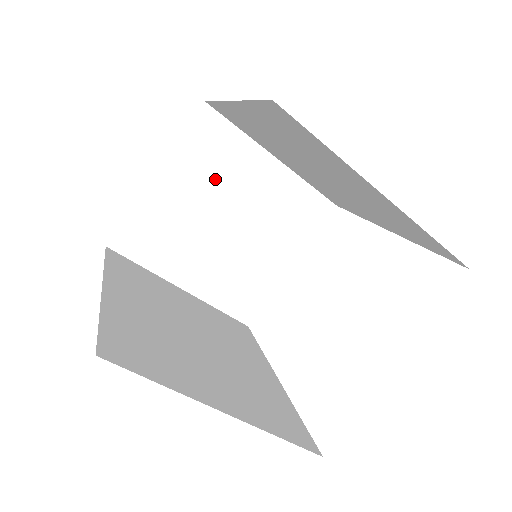
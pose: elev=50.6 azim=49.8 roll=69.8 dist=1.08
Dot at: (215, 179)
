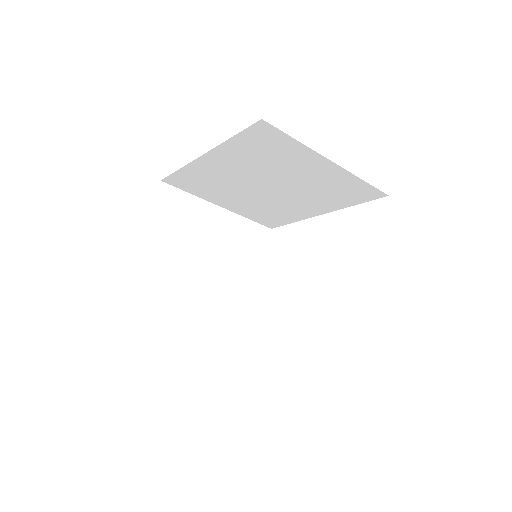
Dot at: (187, 234)
